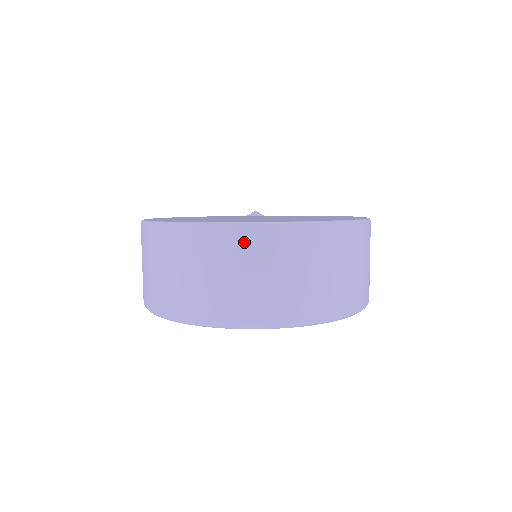
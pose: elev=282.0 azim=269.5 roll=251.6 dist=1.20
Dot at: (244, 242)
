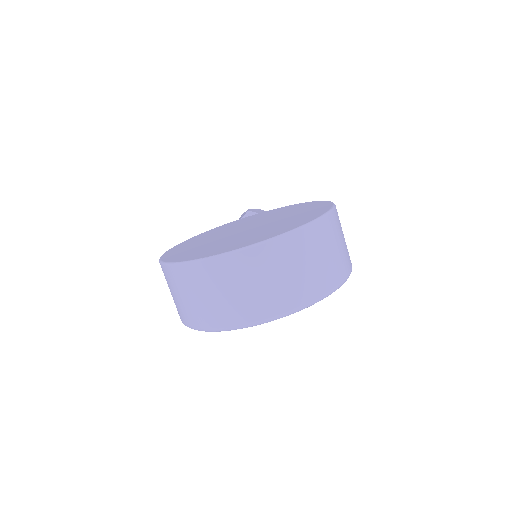
Dot at: (237, 265)
